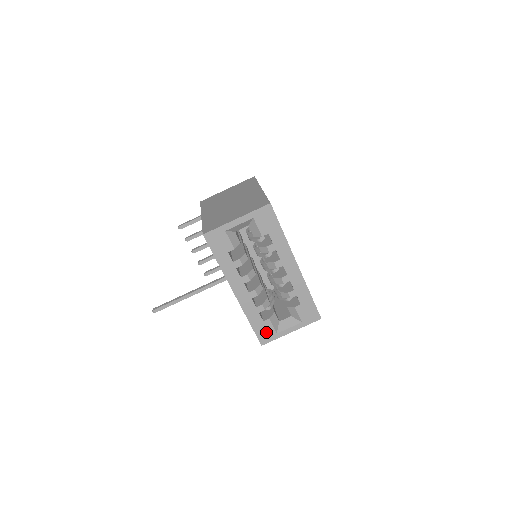
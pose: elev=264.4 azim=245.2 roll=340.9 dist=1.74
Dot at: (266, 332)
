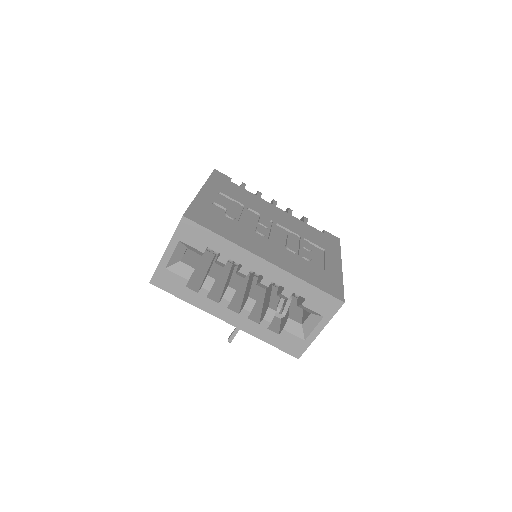
Dot at: (291, 344)
